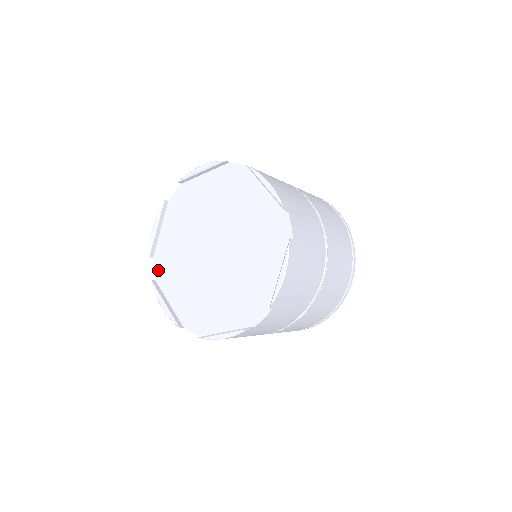
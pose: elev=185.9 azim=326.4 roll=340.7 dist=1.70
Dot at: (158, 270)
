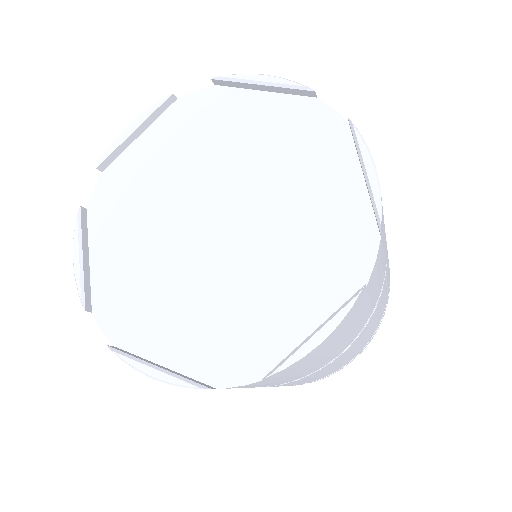
Dot at: (112, 324)
